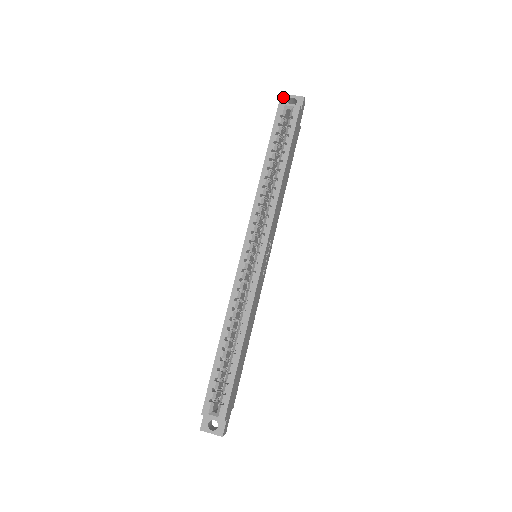
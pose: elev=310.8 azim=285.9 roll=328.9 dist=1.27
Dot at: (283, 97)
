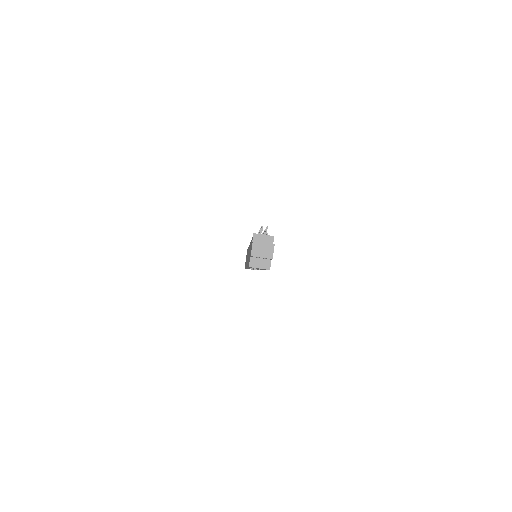
Dot at: occluded
